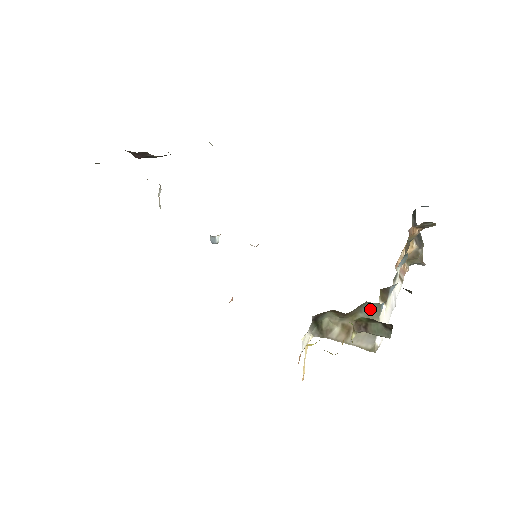
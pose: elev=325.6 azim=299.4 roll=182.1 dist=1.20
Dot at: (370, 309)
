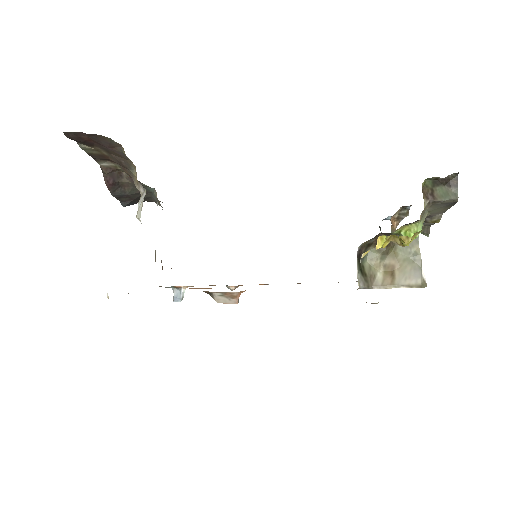
Dot at: occluded
